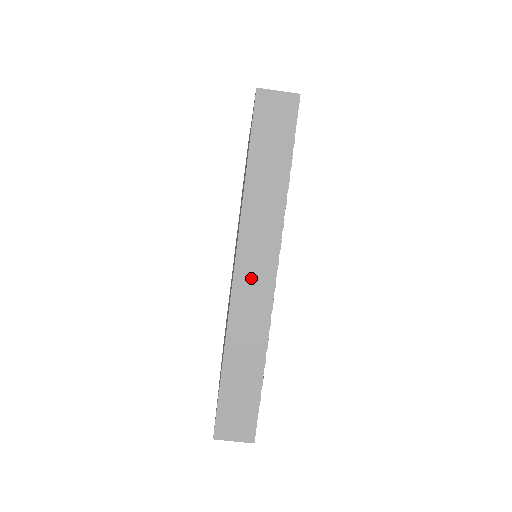
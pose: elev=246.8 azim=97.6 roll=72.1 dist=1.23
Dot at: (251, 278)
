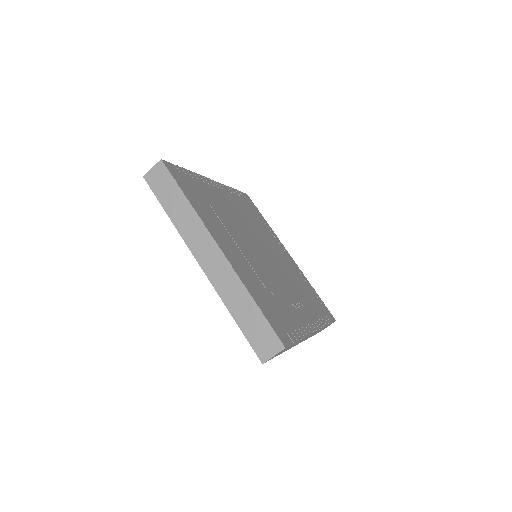
Dot at: (209, 261)
